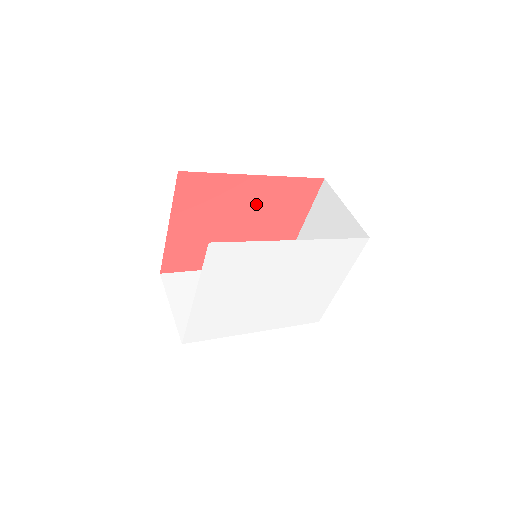
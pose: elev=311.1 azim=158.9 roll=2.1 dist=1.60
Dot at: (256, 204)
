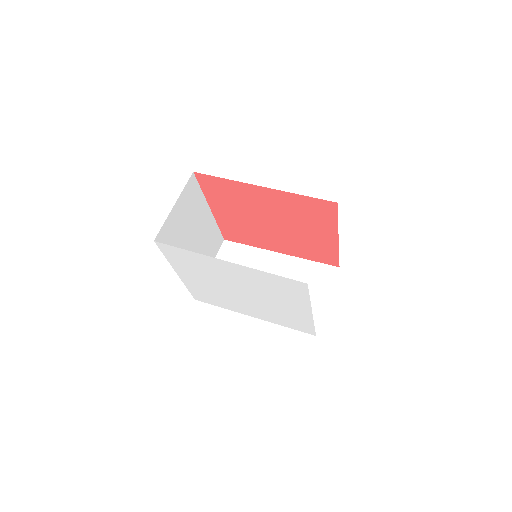
Dot at: (275, 209)
